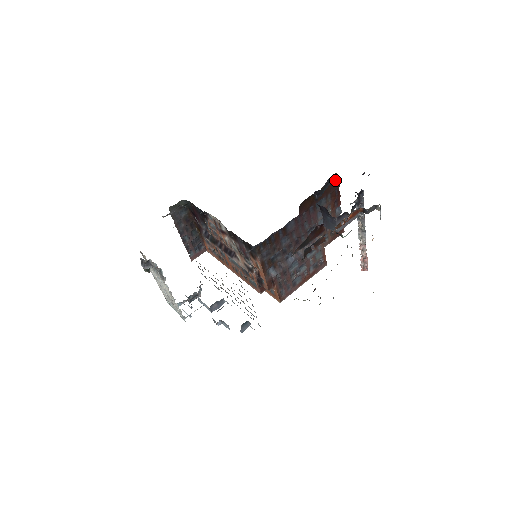
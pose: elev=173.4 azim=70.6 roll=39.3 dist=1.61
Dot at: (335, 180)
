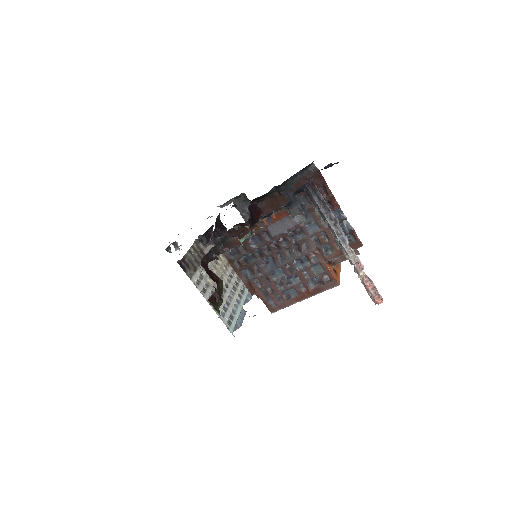
Dot at: (314, 174)
